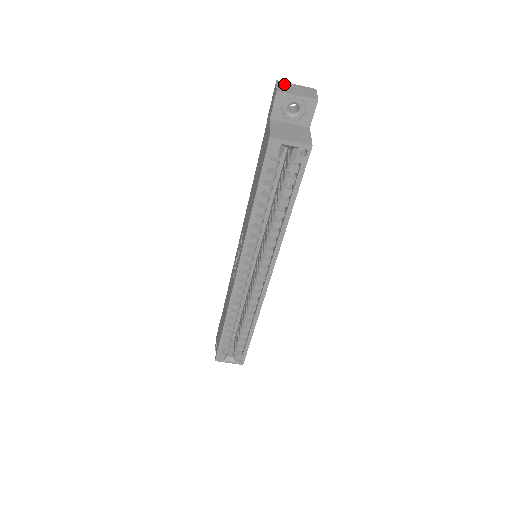
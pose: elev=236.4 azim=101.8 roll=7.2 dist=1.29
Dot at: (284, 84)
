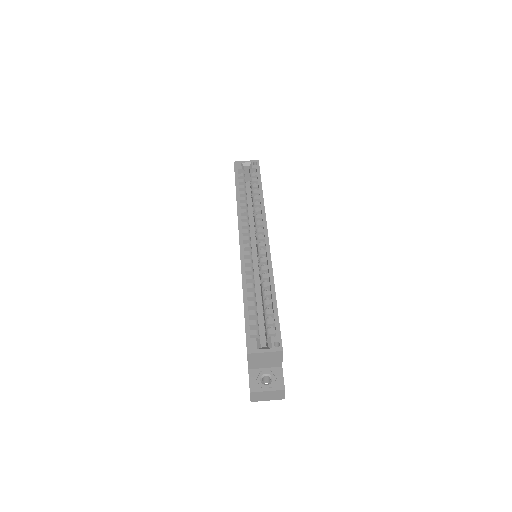
Dot at: occluded
